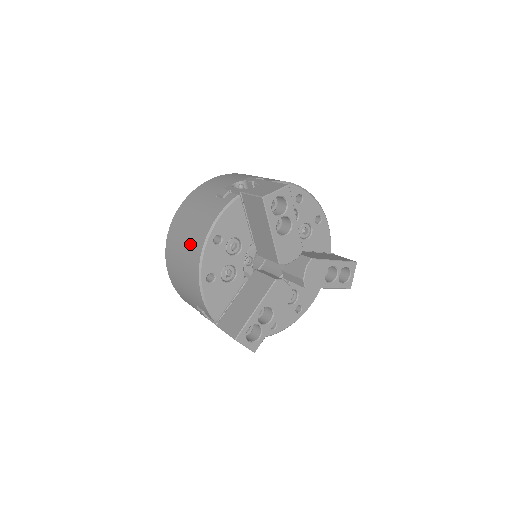
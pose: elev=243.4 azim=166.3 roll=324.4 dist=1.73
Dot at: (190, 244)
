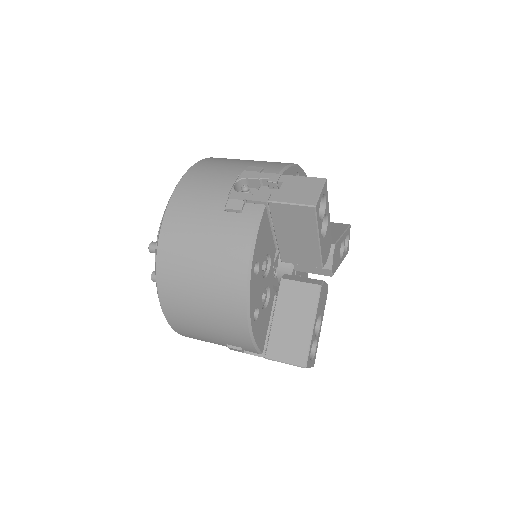
Dot at: (217, 284)
